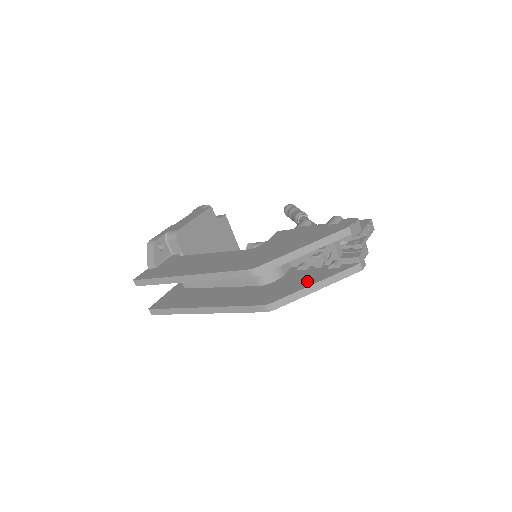
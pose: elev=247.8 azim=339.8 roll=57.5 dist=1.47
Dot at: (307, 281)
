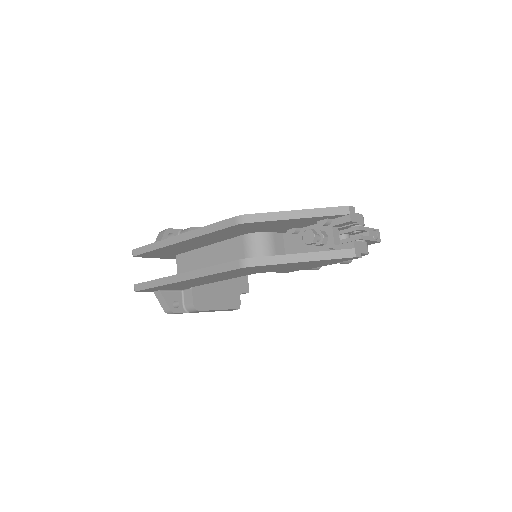
Dot at: occluded
